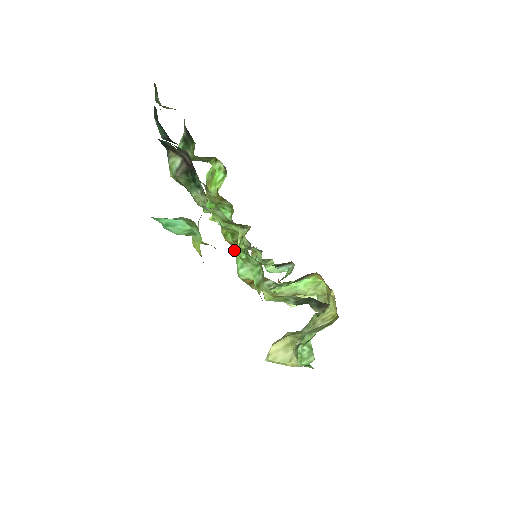
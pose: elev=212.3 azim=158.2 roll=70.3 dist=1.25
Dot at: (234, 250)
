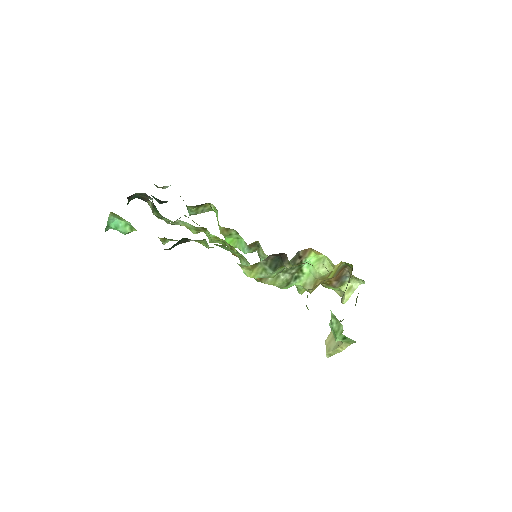
Dot at: occluded
